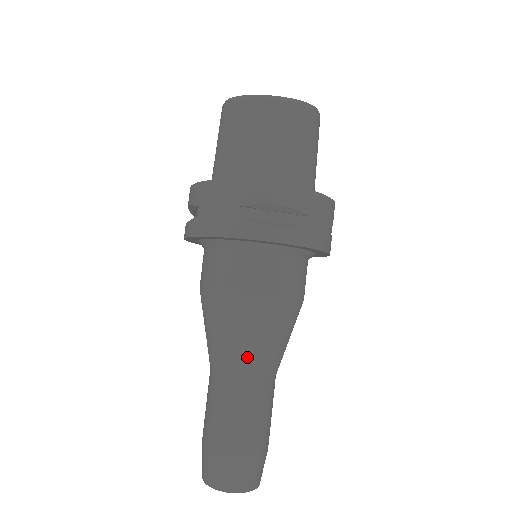
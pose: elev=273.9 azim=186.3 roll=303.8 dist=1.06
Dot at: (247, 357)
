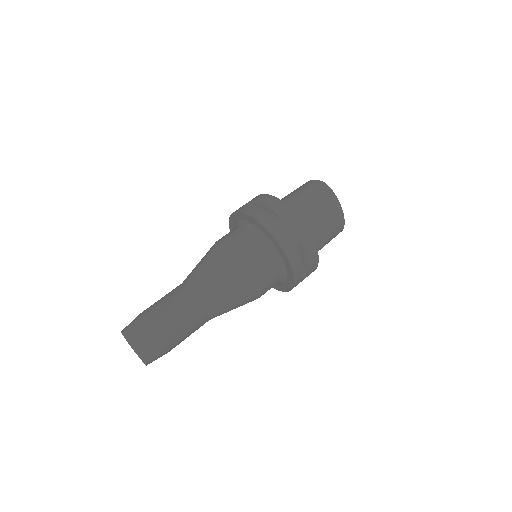
Dot at: (221, 303)
